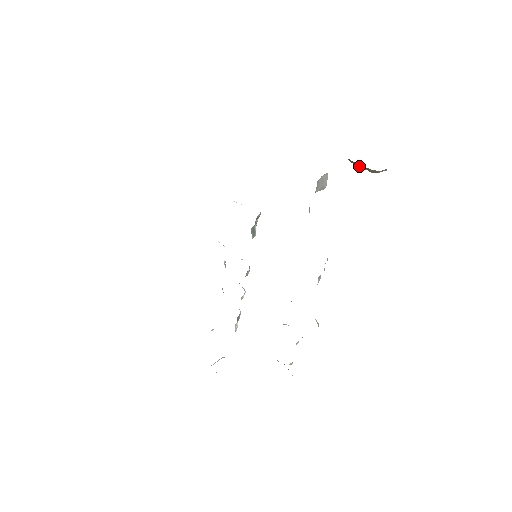
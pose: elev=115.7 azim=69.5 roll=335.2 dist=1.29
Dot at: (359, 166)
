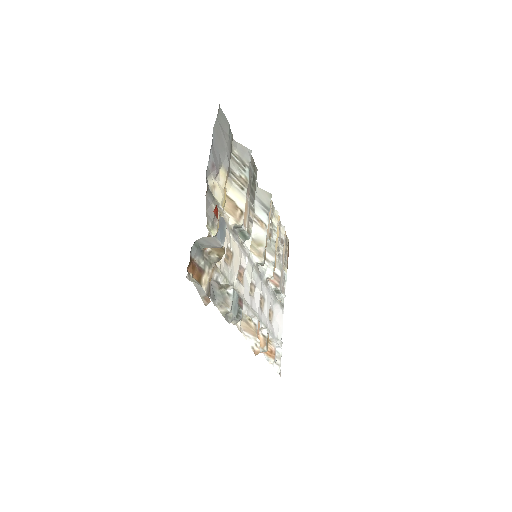
Dot at: occluded
